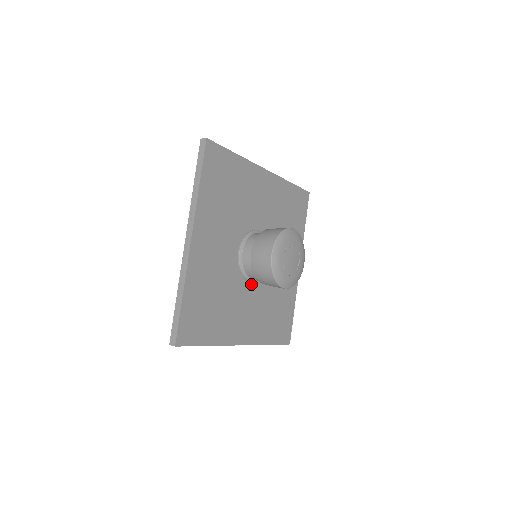
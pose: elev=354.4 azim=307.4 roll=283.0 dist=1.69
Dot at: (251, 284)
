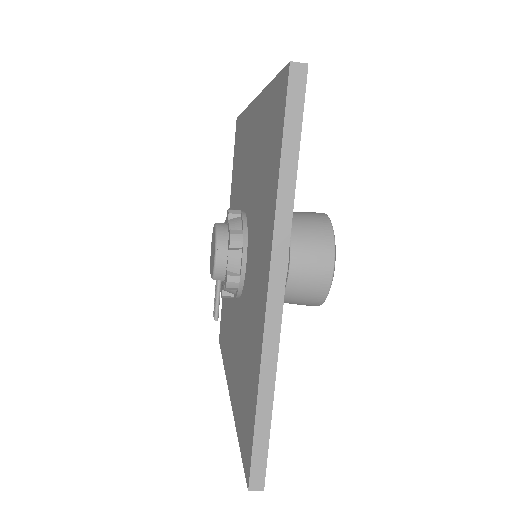
Dot at: occluded
